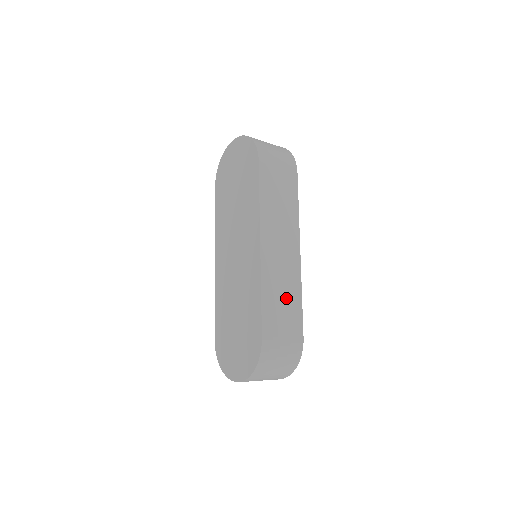
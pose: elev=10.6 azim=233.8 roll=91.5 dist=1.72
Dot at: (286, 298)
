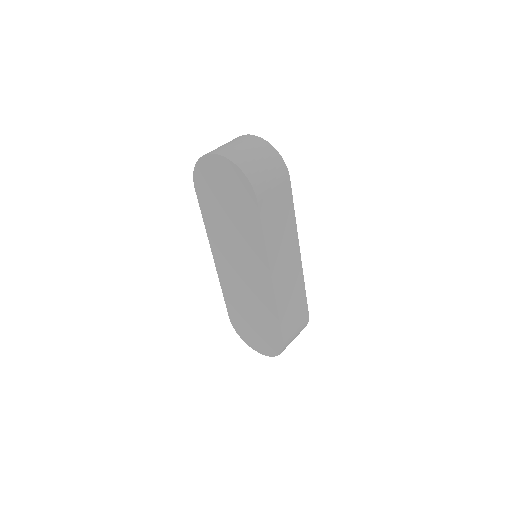
Dot at: (295, 299)
